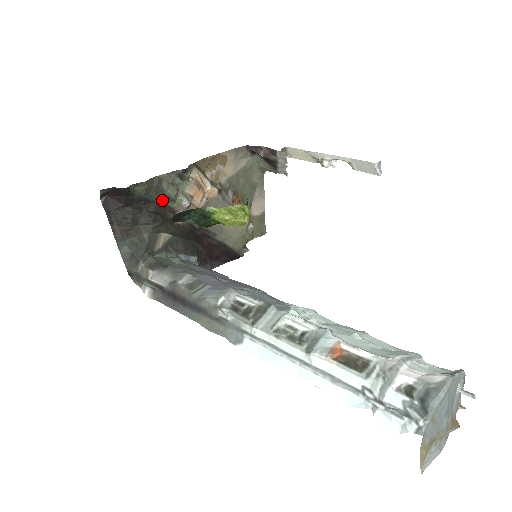
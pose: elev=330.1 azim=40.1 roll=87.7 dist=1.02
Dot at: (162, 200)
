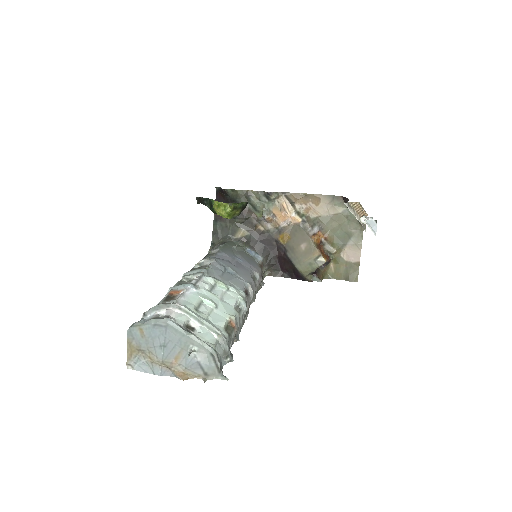
Dot at: (249, 207)
